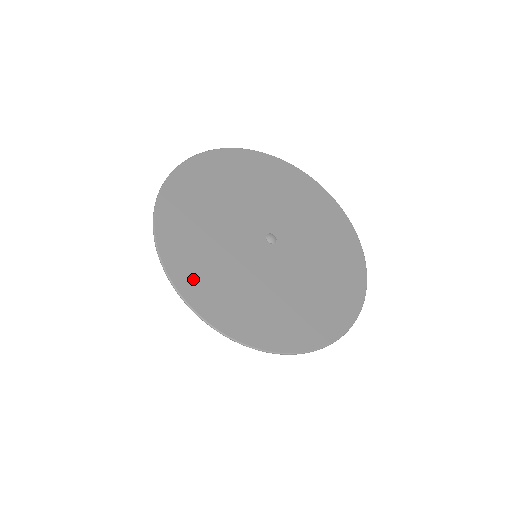
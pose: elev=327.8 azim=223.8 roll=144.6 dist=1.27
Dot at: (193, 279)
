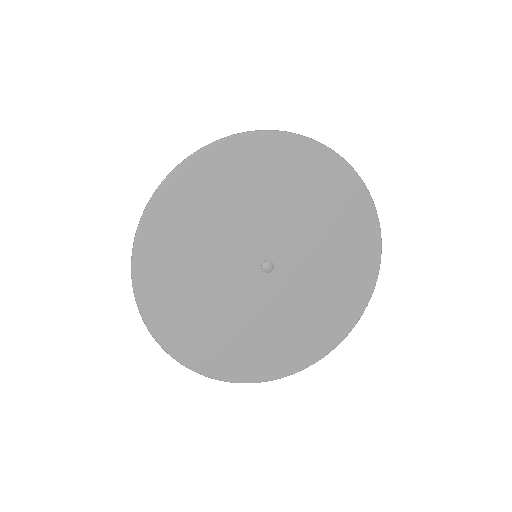
Dot at: (169, 320)
